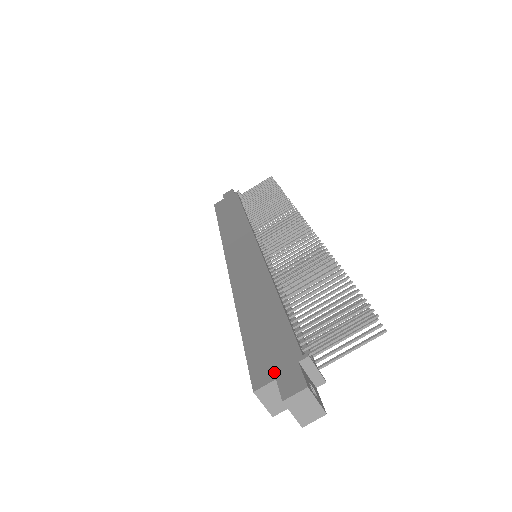
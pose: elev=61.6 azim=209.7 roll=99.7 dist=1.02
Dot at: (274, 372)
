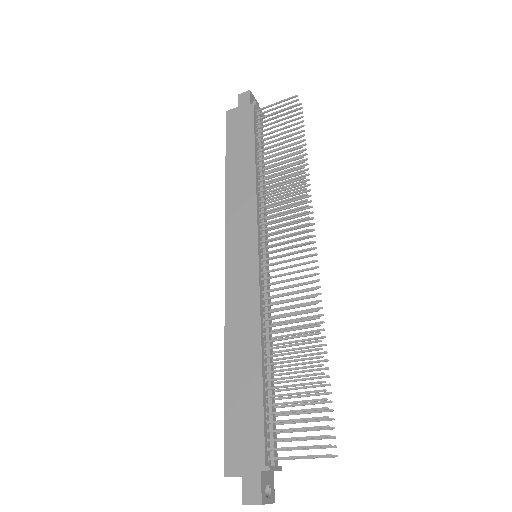
Dot at: (242, 468)
